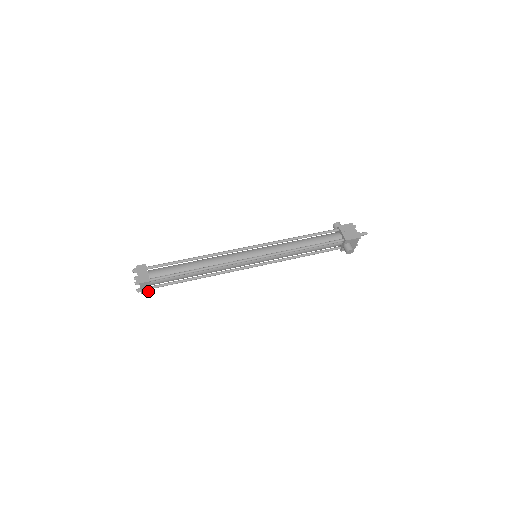
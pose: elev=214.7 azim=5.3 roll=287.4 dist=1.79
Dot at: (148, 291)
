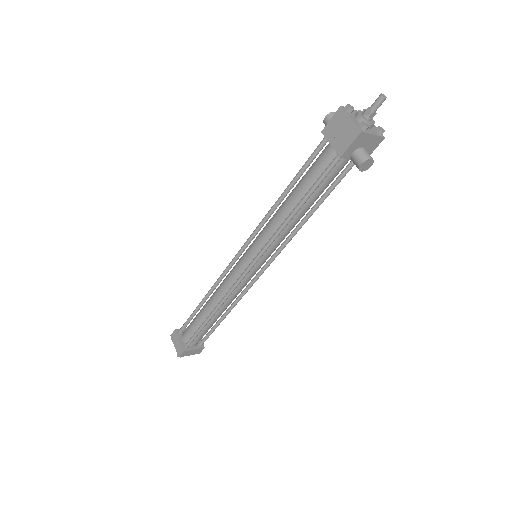
Dot at: (200, 350)
